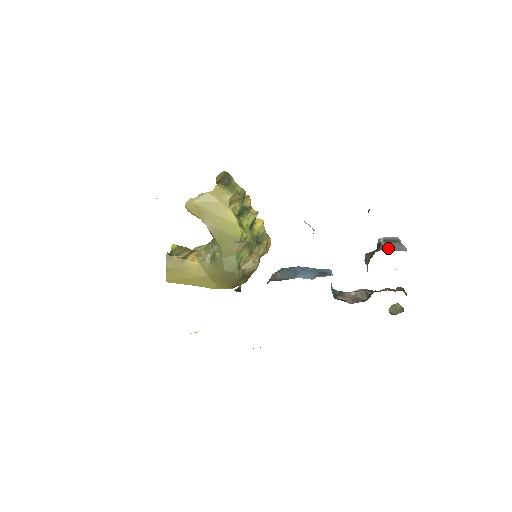
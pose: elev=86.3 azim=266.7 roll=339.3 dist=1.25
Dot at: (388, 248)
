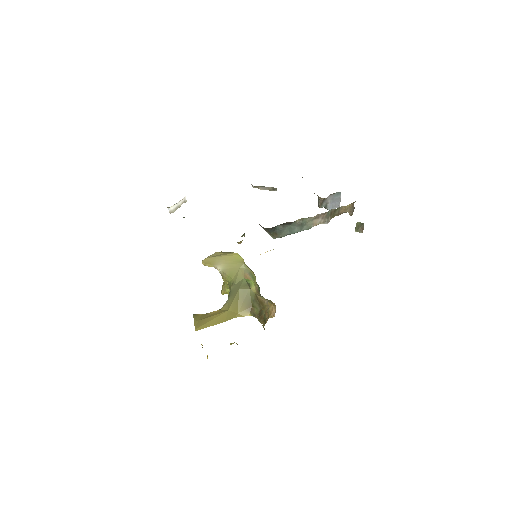
Dot at: occluded
